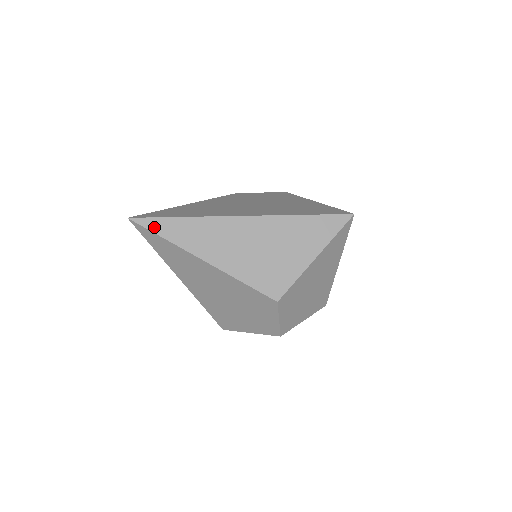
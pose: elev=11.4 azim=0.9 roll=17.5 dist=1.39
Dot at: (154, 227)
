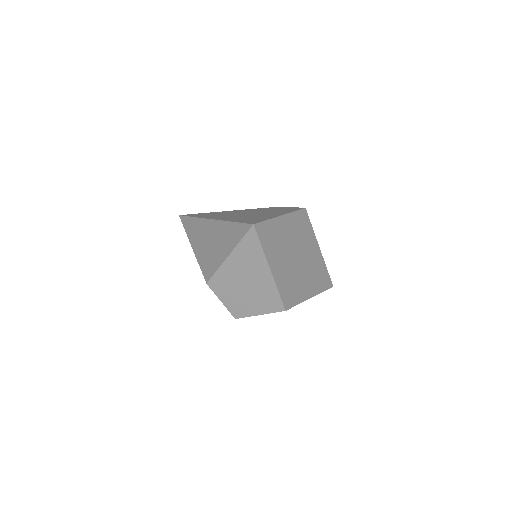
Dot at: (184, 222)
